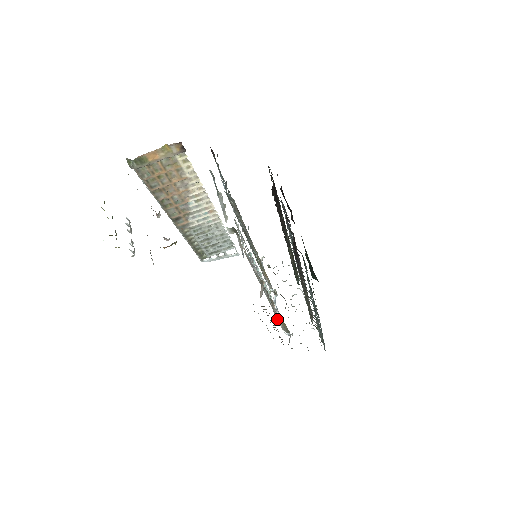
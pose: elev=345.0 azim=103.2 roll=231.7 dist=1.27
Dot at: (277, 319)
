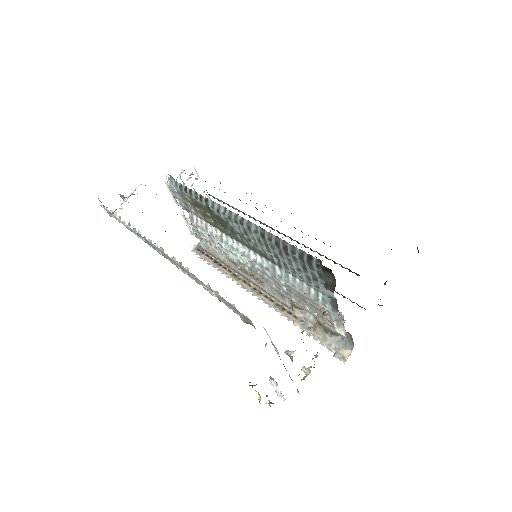
Dot at: (243, 272)
